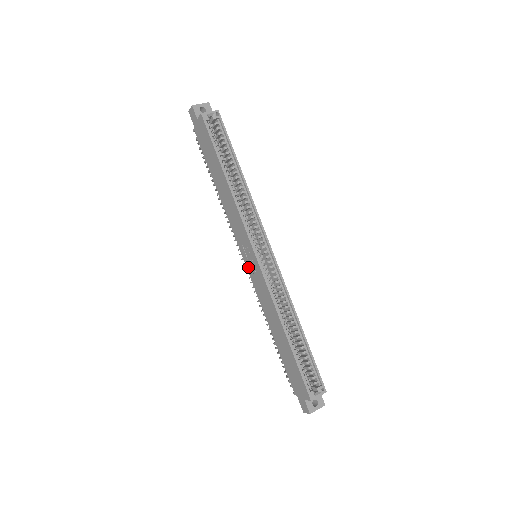
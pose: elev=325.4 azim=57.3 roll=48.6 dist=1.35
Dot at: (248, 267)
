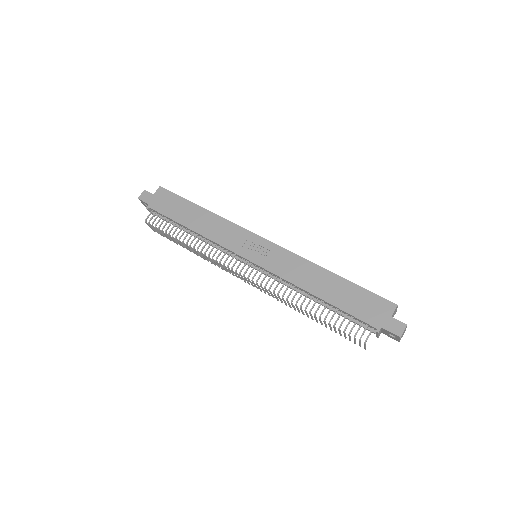
Dot at: (257, 260)
